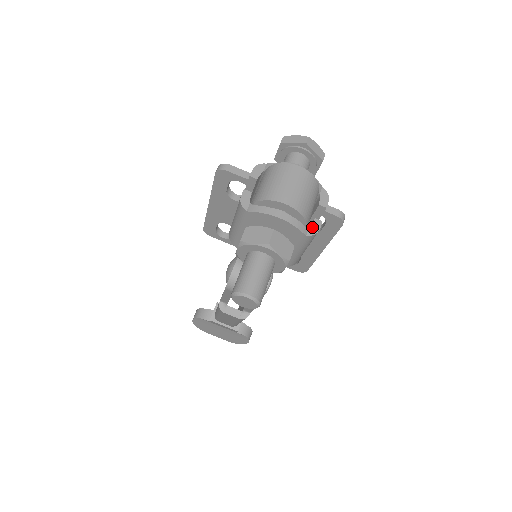
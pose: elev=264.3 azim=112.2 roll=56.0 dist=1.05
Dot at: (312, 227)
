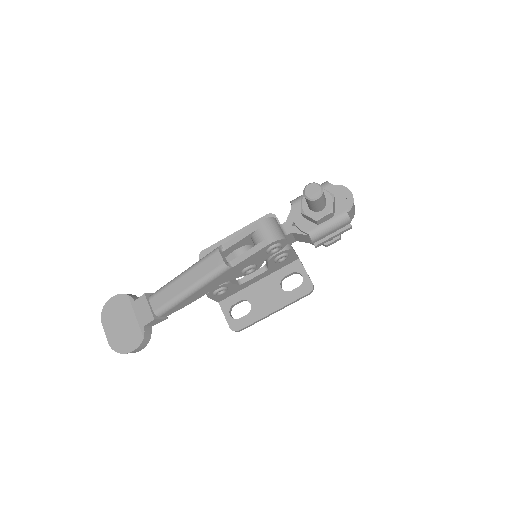
Dot at: occluded
